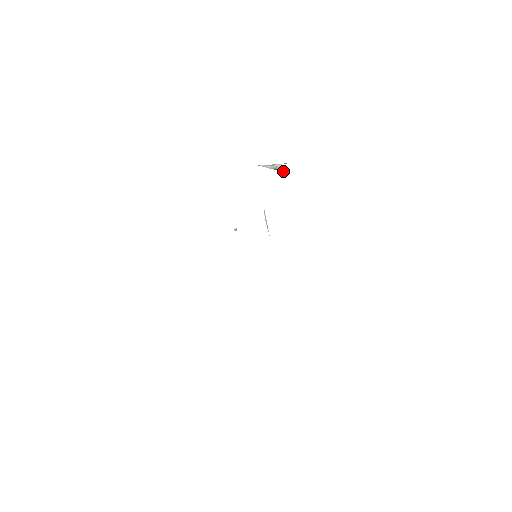
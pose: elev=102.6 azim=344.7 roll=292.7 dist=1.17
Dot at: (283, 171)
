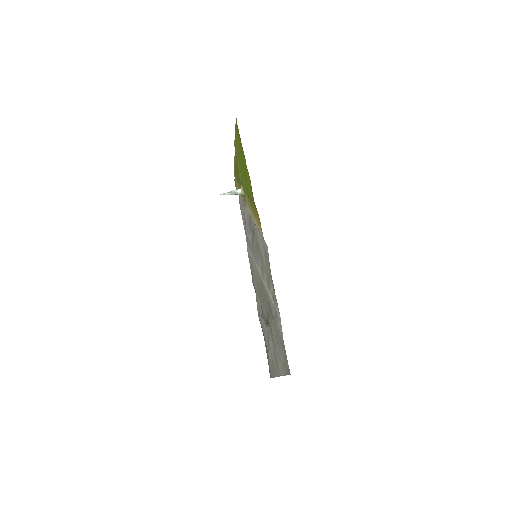
Dot at: (240, 194)
